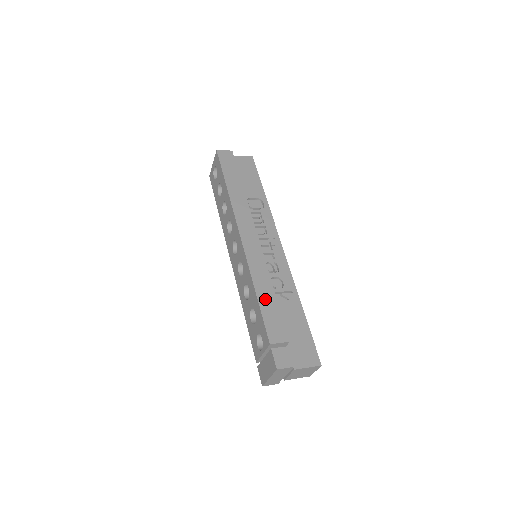
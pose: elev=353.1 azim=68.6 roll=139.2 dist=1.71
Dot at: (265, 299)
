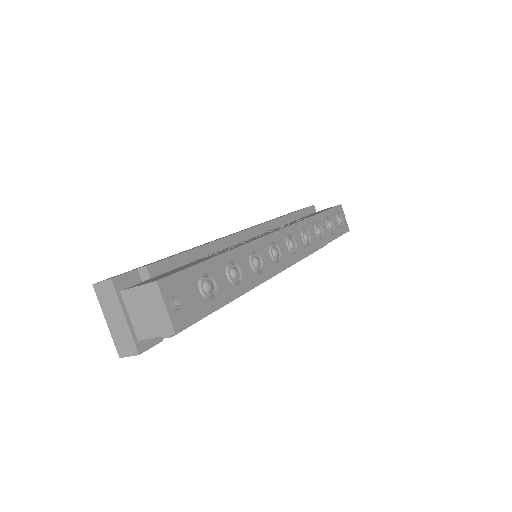
Dot at: occluded
